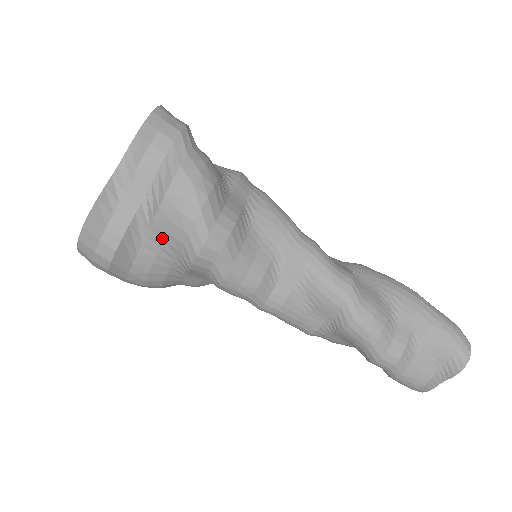
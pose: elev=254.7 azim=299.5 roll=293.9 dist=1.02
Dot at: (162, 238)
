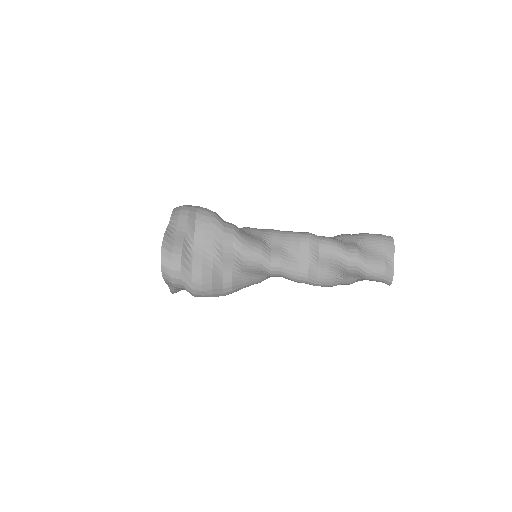
Dot at: (202, 243)
